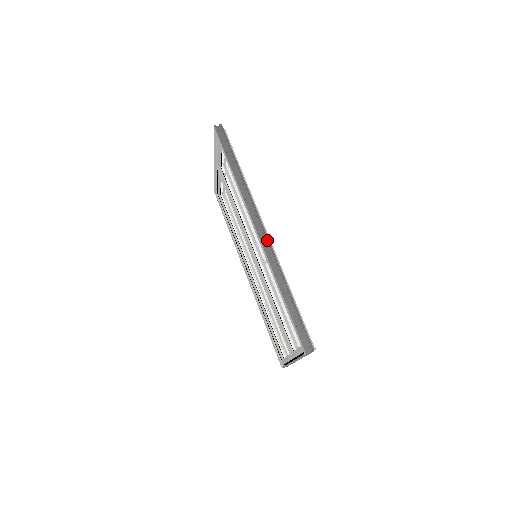
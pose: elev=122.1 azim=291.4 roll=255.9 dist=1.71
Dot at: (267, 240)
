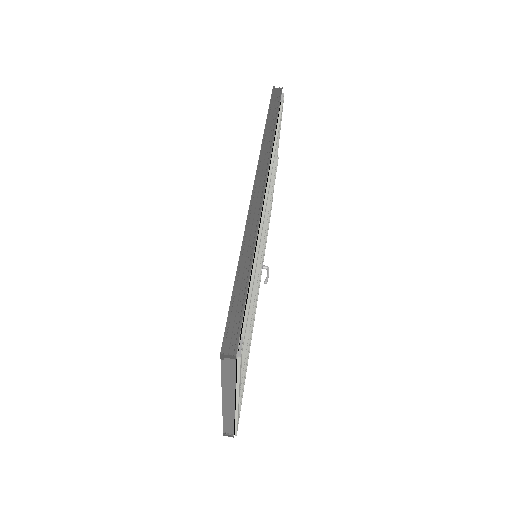
Dot at: (260, 200)
